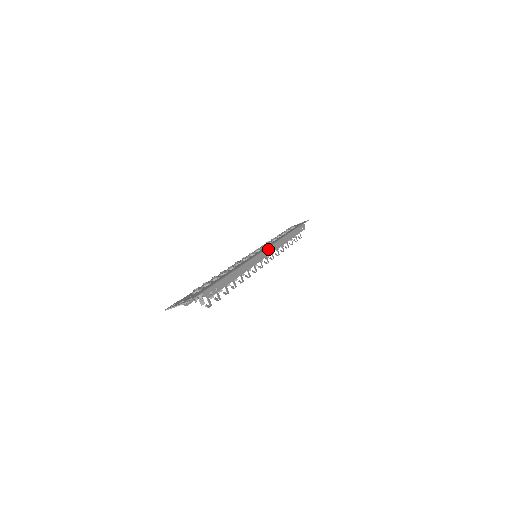
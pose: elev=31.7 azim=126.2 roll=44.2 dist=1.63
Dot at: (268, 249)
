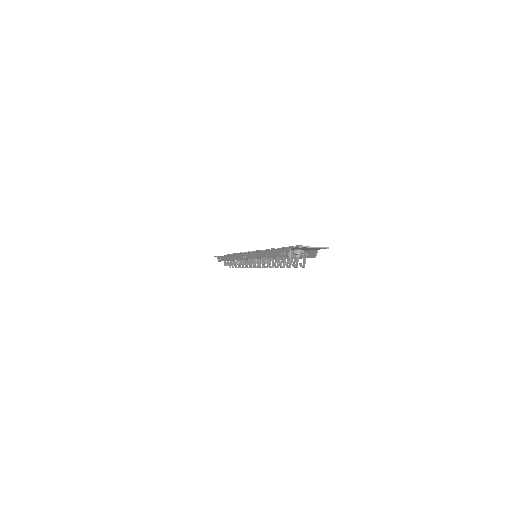
Dot at: occluded
